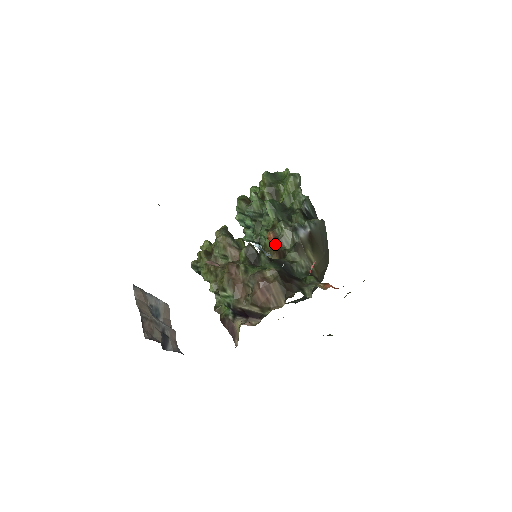
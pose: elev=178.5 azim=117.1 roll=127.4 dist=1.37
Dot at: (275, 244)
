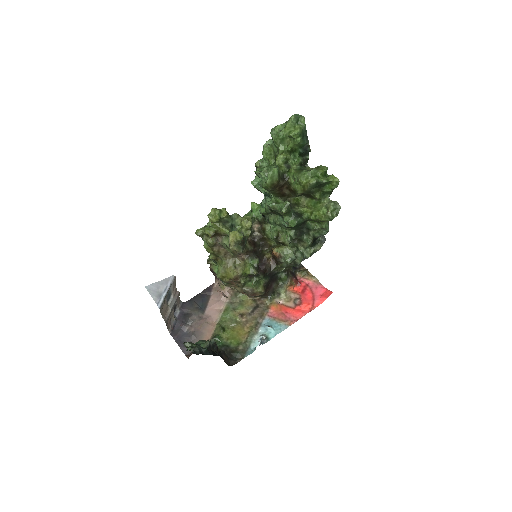
Dot at: occluded
